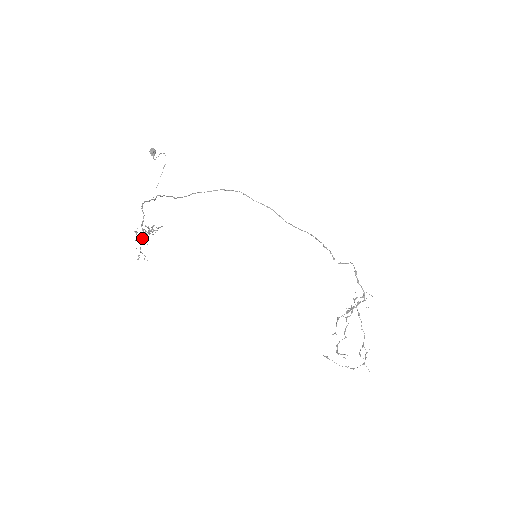
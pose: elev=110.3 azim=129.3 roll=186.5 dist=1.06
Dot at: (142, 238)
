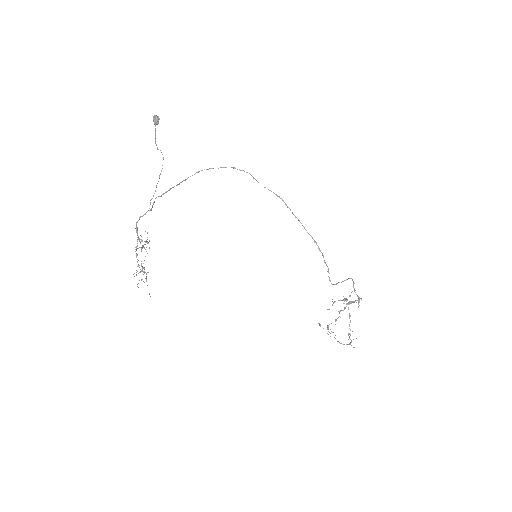
Dot at: (142, 240)
